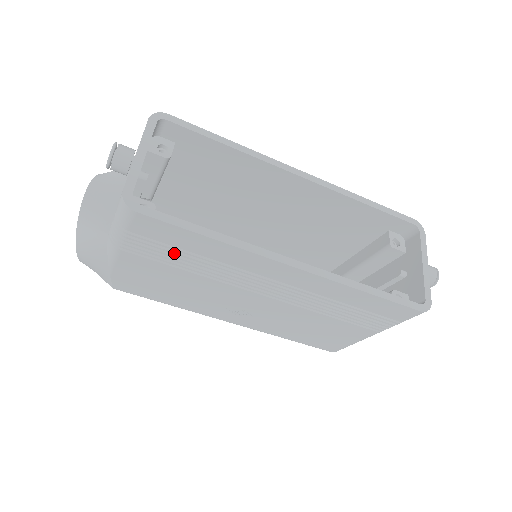
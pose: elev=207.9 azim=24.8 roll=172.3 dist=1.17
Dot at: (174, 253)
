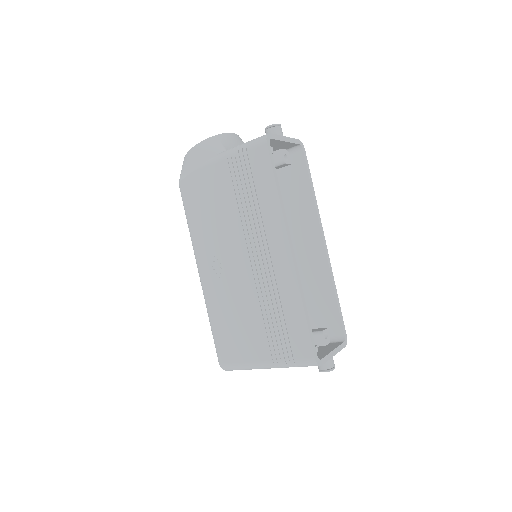
Dot at: (247, 185)
